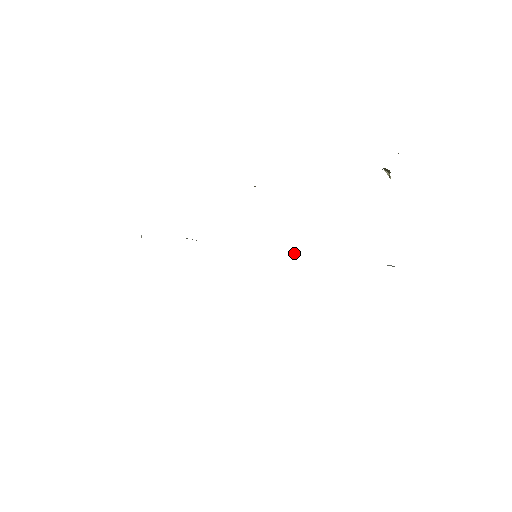
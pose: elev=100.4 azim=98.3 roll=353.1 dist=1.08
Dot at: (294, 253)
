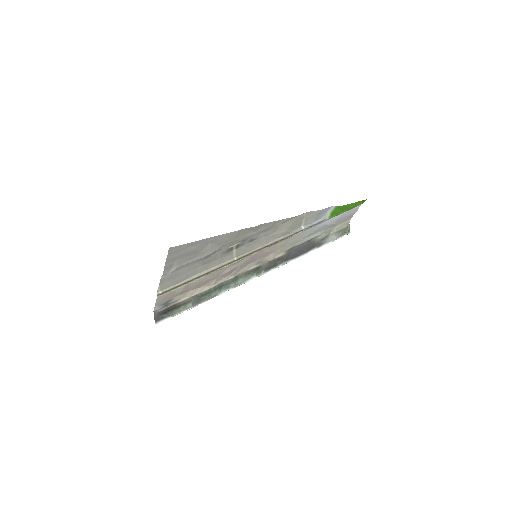
Dot at: (283, 264)
